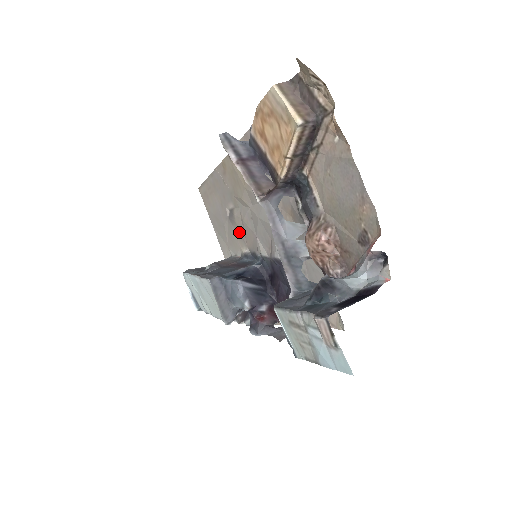
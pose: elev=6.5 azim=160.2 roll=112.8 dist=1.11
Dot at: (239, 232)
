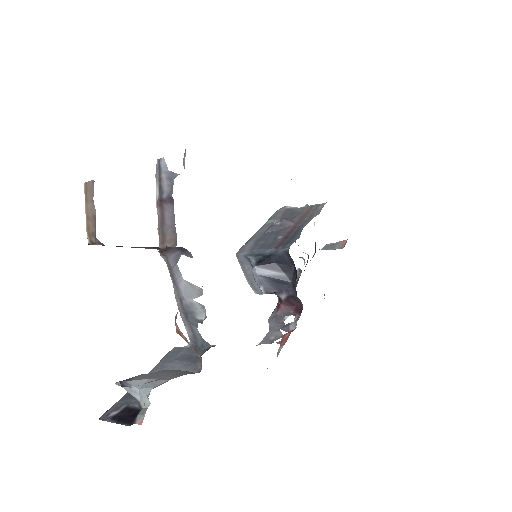
Dot at: occluded
